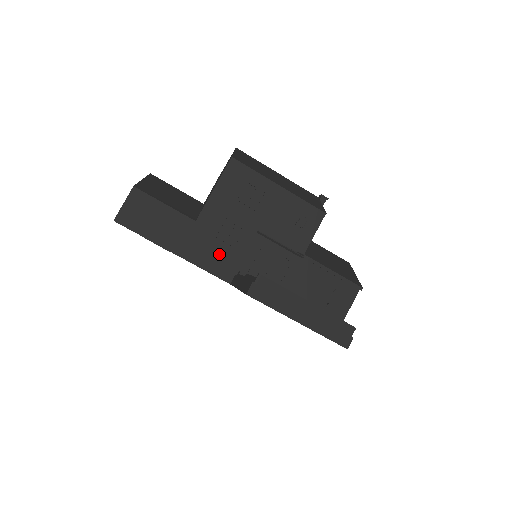
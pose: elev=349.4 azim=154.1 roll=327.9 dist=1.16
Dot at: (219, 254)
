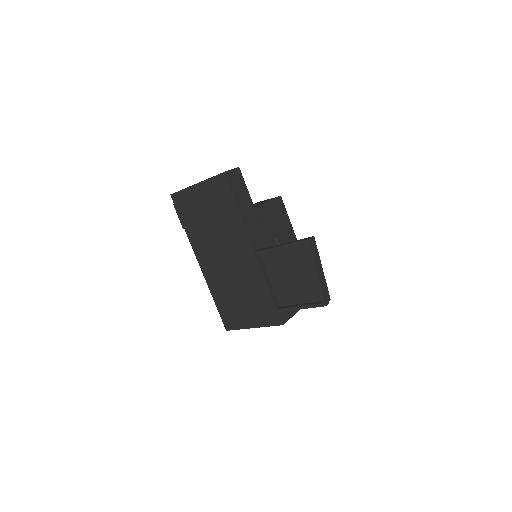
Dot at: (257, 233)
